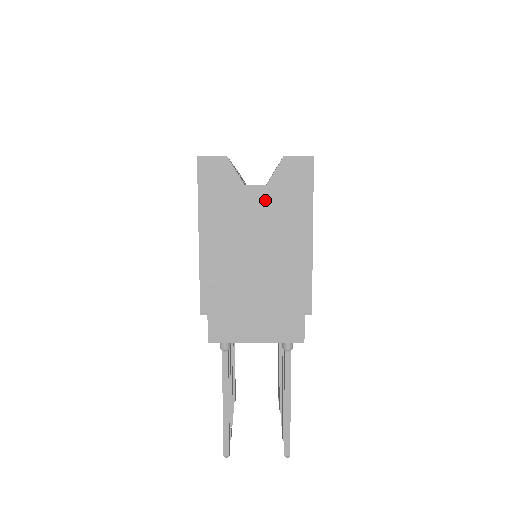
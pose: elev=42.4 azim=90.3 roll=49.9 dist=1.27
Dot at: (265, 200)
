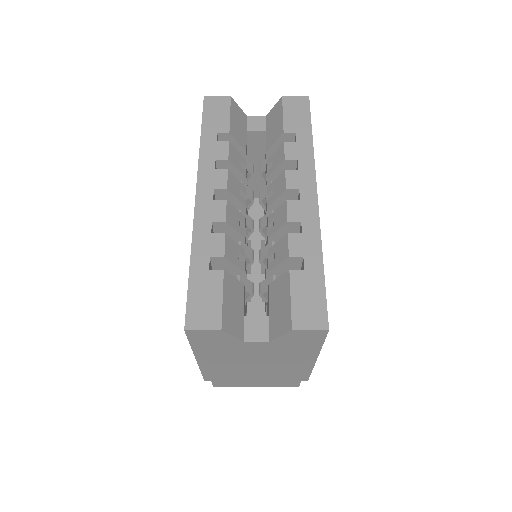
Dot at: (267, 347)
